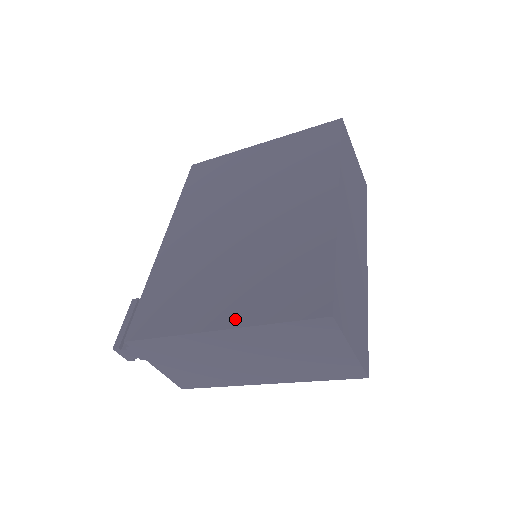
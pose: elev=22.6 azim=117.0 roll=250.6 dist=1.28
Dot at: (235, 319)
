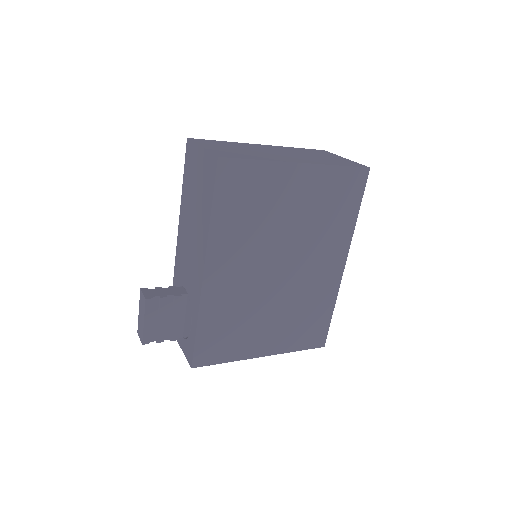
Dot at: (275, 350)
